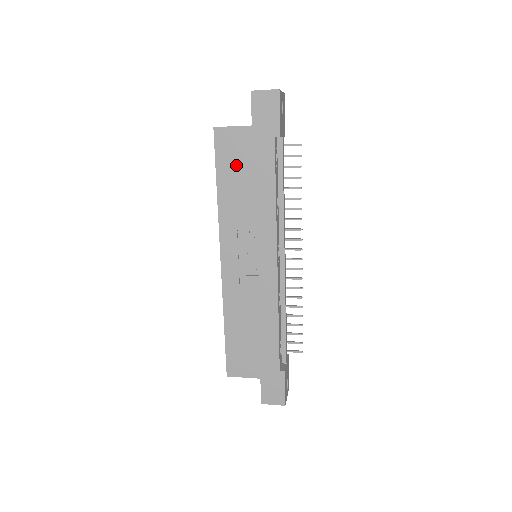
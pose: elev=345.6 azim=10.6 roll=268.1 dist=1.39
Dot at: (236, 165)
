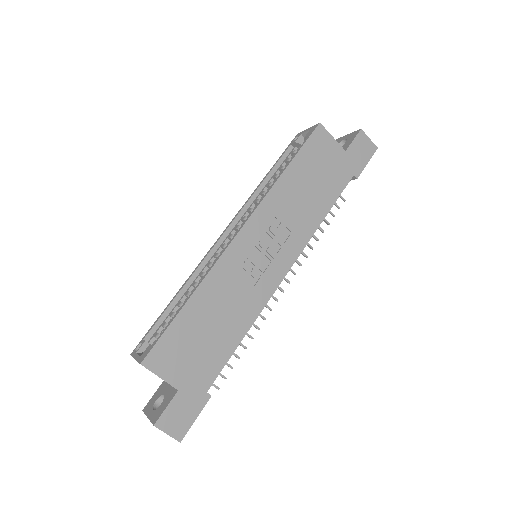
Dot at: (315, 166)
